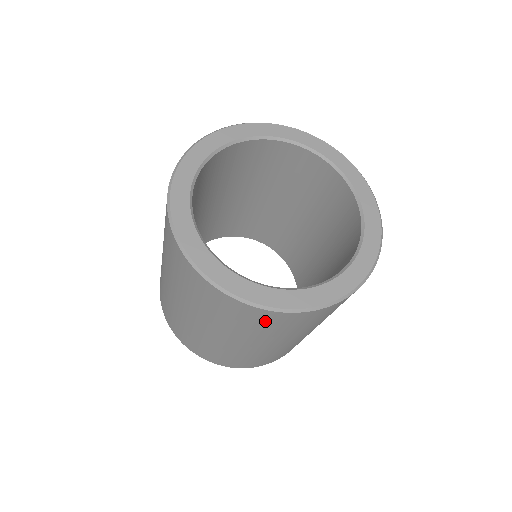
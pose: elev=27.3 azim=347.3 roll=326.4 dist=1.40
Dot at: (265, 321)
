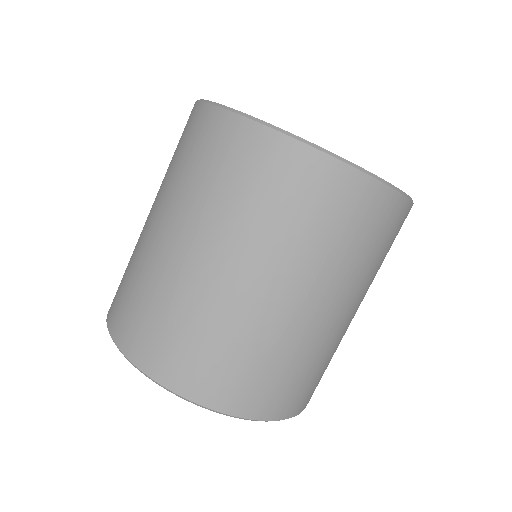
Dot at: (384, 225)
